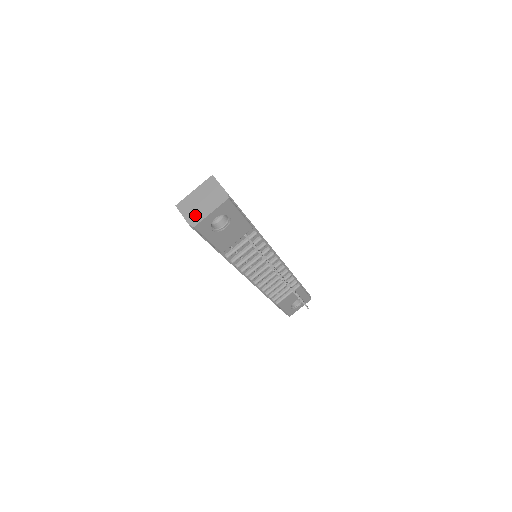
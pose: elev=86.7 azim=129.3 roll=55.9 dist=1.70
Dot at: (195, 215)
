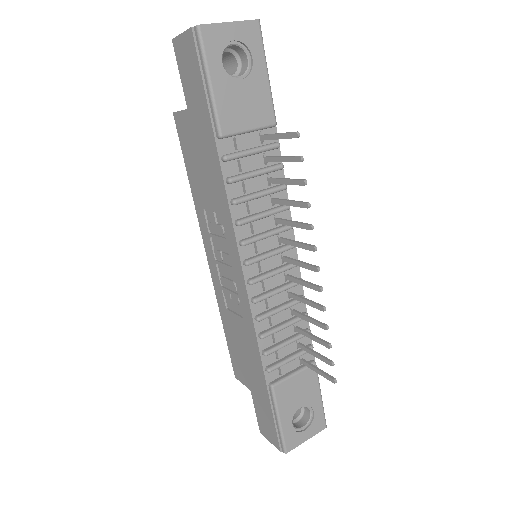
Dot at: occluded
